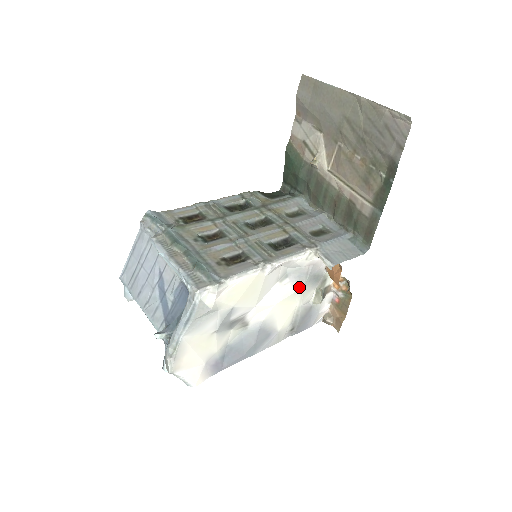
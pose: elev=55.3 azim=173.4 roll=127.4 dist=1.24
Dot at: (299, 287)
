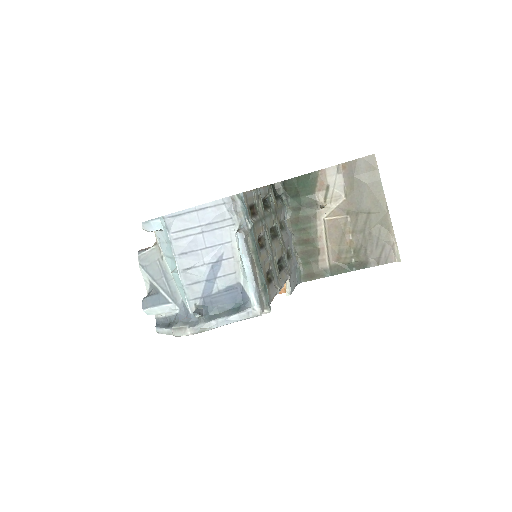
Dot at: occluded
